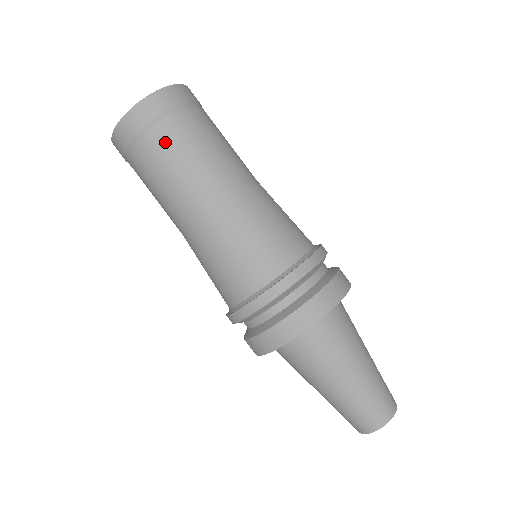
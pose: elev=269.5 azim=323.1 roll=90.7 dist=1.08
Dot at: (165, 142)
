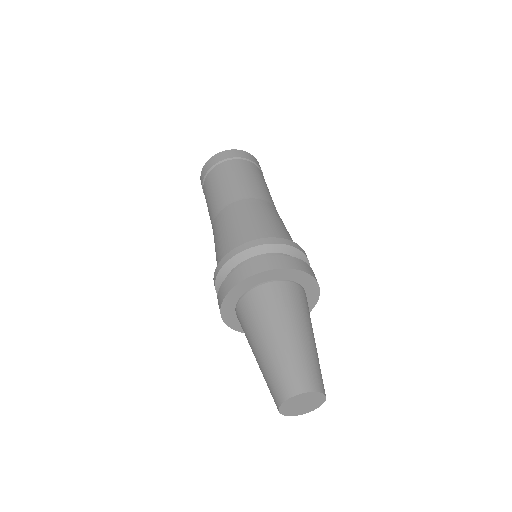
Dot at: (246, 167)
